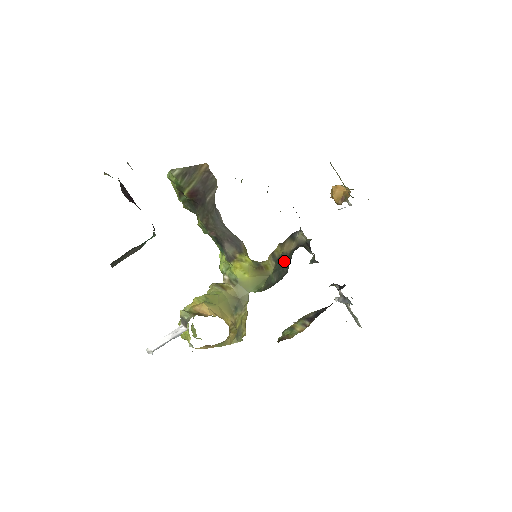
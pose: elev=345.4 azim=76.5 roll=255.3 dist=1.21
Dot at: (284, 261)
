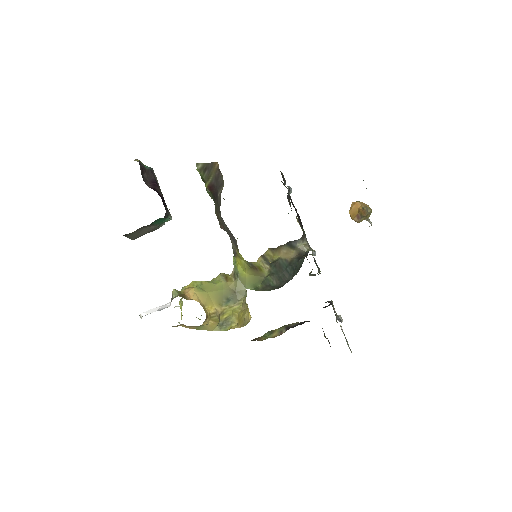
Dot at: (284, 267)
